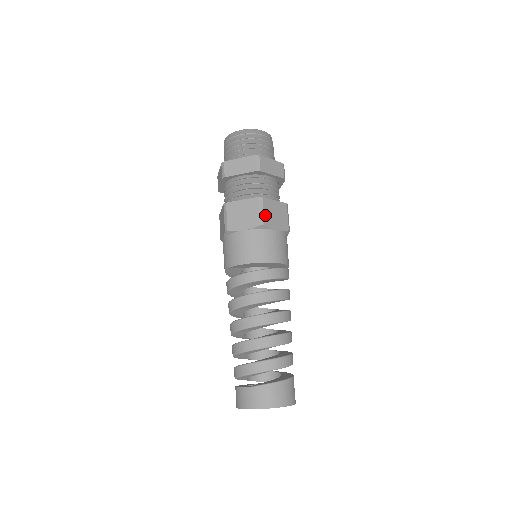
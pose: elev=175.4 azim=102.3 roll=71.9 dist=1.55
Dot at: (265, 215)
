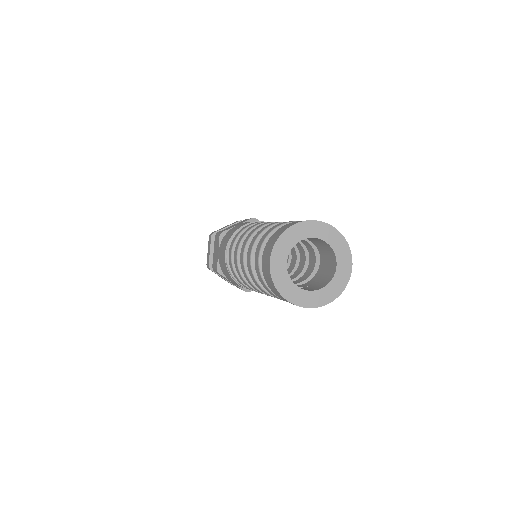
Dot at: occluded
